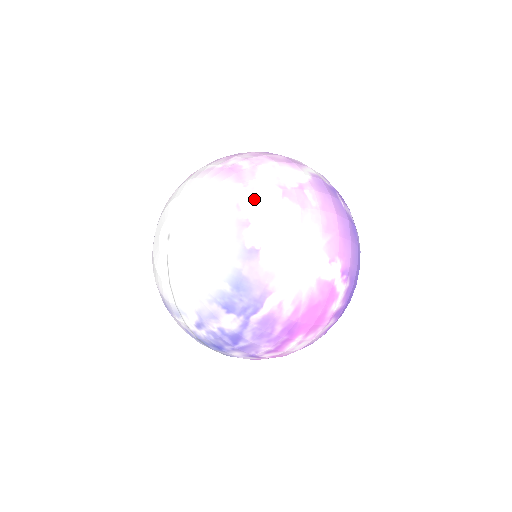
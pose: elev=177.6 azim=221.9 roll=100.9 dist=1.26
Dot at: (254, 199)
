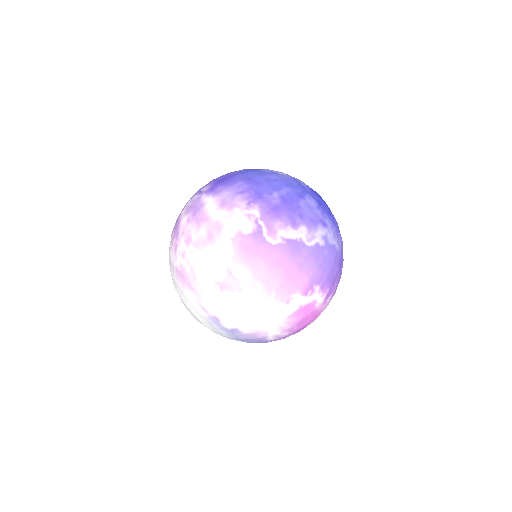
Dot at: (208, 302)
